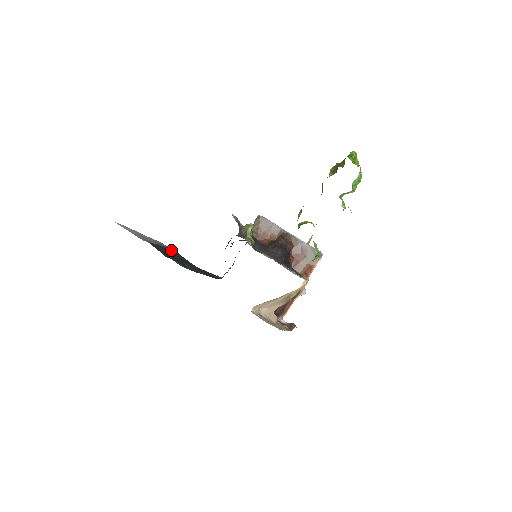
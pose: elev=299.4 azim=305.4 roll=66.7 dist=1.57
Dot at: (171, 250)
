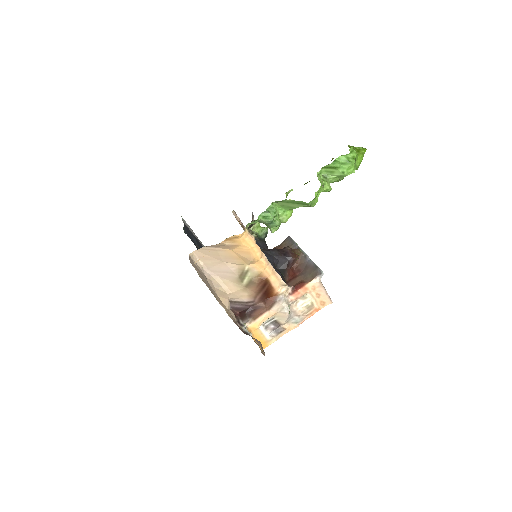
Dot at: occluded
